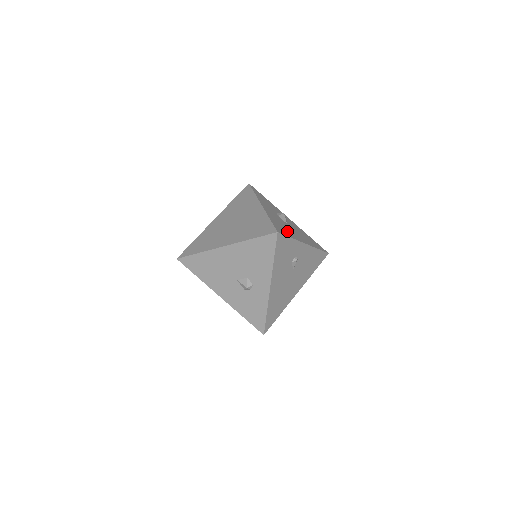
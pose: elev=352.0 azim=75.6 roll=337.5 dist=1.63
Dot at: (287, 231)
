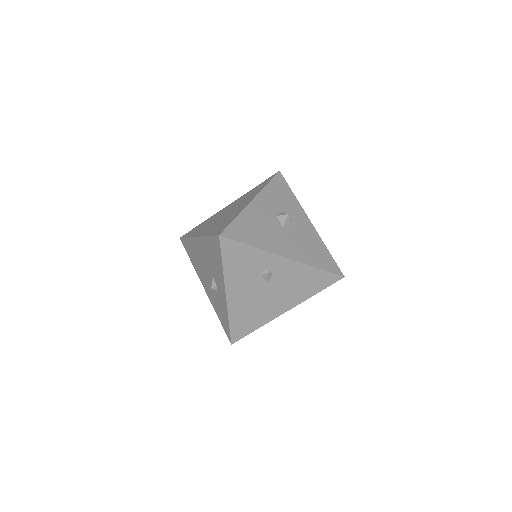
Dot at: (257, 236)
